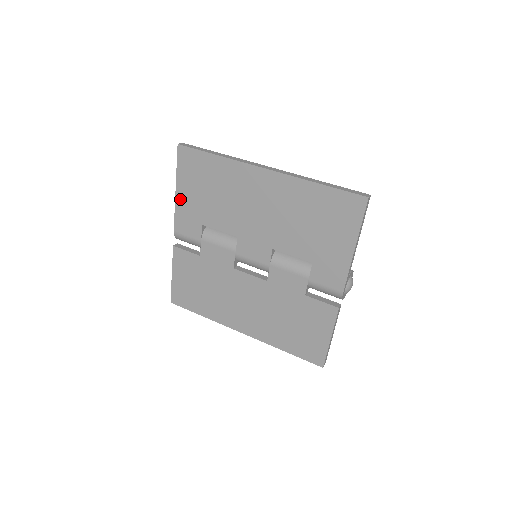
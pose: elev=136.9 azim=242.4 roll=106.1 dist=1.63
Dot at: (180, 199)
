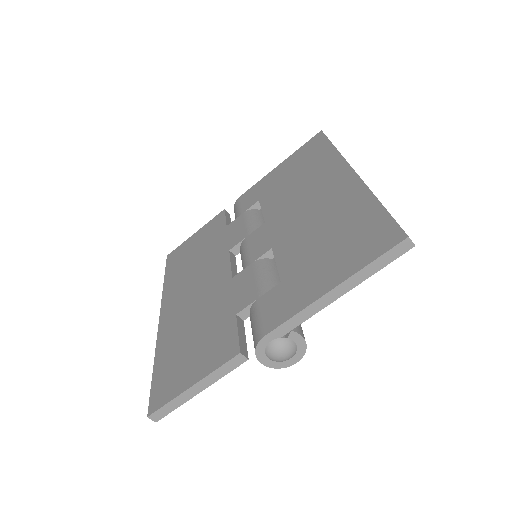
Dot at: (273, 173)
